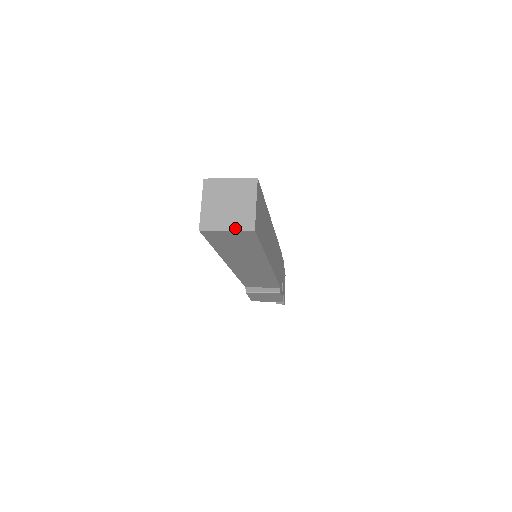
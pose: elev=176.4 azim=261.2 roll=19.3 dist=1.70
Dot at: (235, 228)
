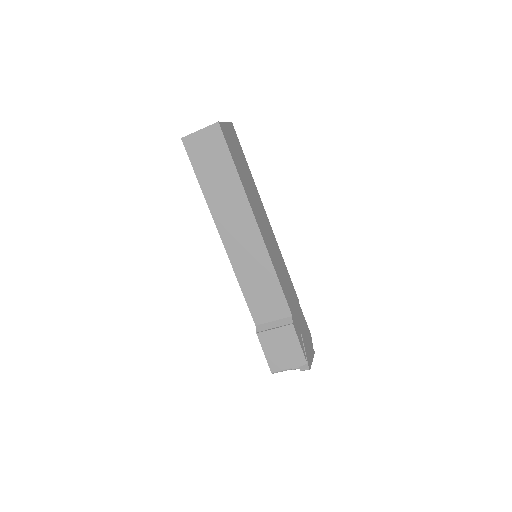
Dot at: (206, 127)
